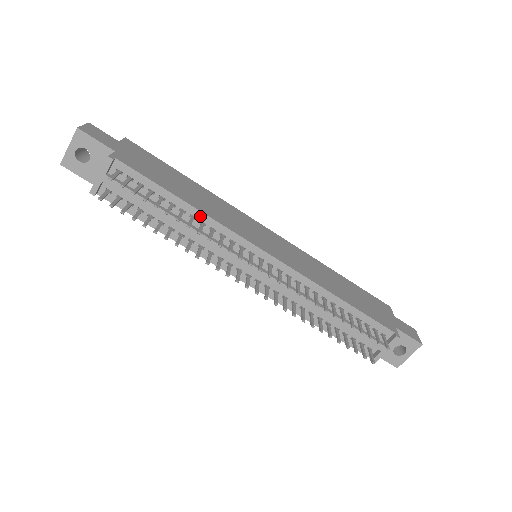
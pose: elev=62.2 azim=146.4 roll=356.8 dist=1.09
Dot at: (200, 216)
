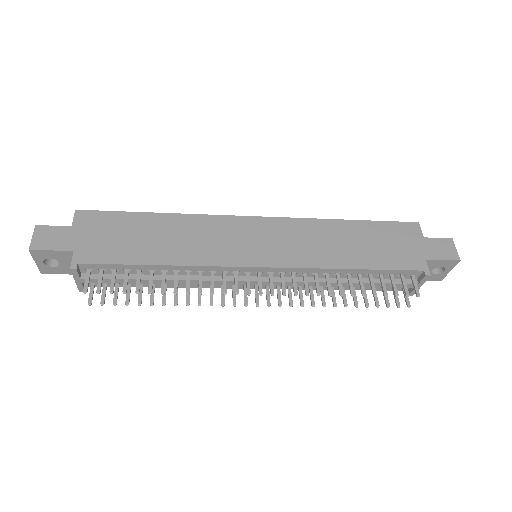
Dot at: (182, 268)
